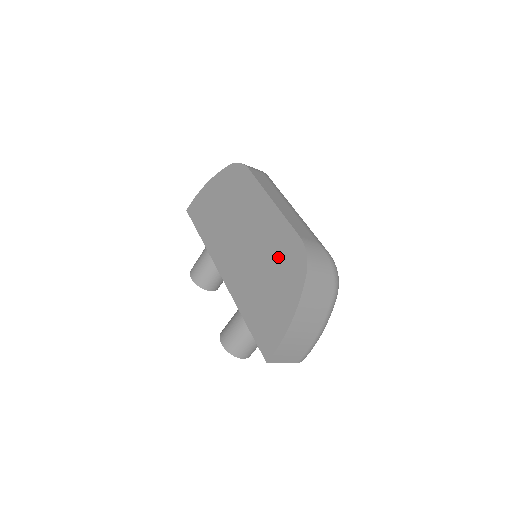
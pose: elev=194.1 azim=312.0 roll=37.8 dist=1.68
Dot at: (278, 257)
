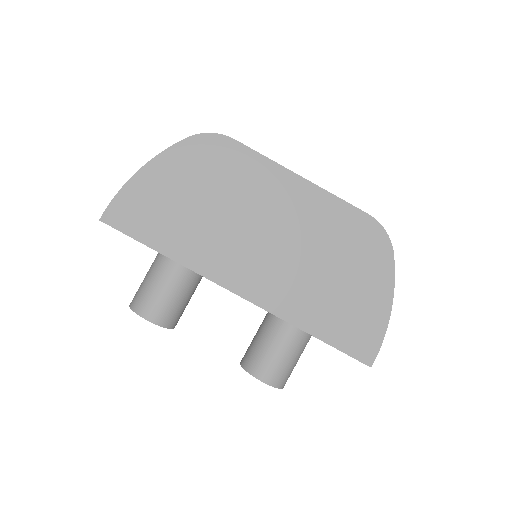
Dot at: (342, 245)
